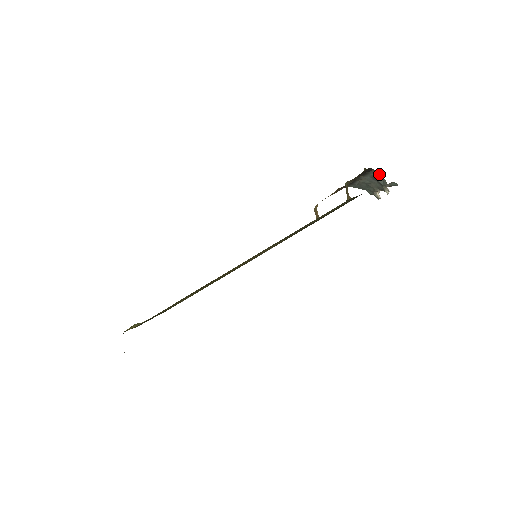
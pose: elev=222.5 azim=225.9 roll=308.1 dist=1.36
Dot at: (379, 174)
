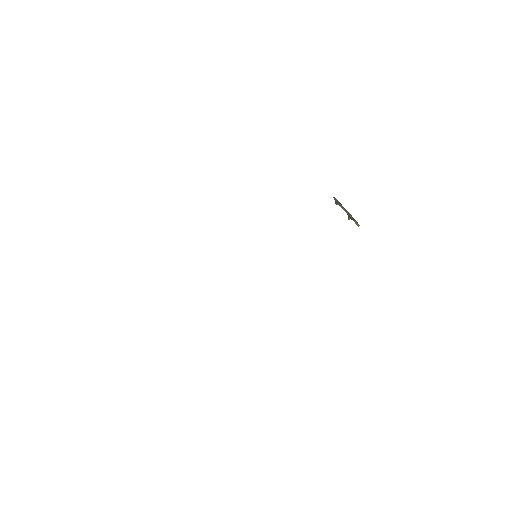
Dot at: occluded
